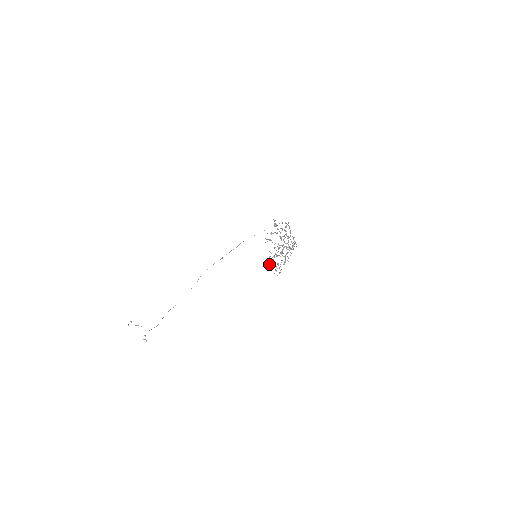
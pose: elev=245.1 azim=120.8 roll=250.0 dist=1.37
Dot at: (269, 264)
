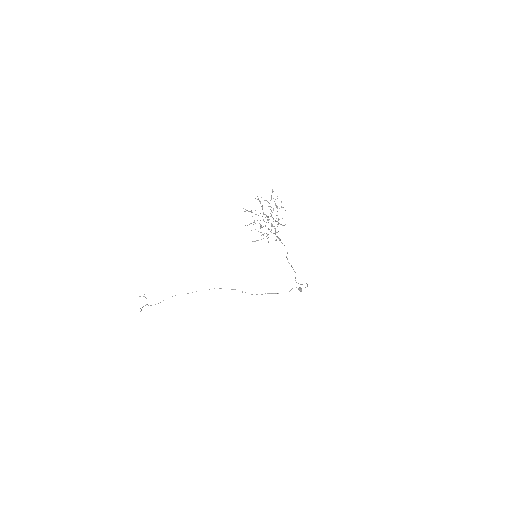
Dot at: (246, 210)
